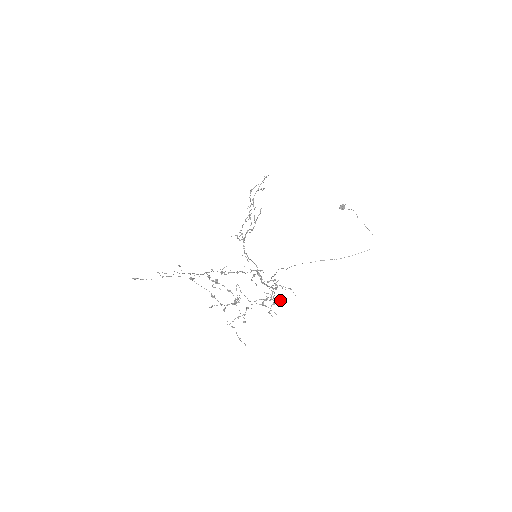
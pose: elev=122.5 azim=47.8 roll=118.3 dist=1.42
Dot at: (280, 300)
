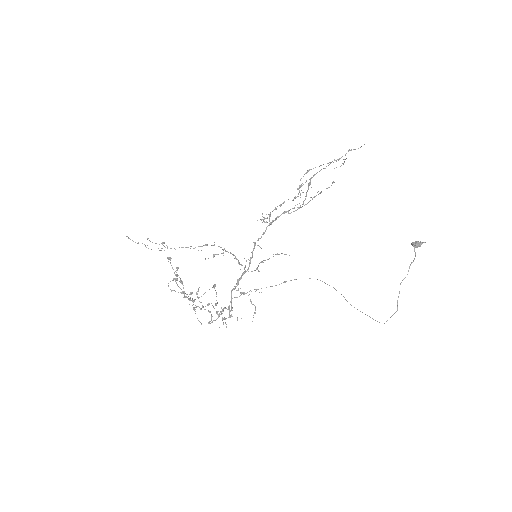
Dot at: occluded
